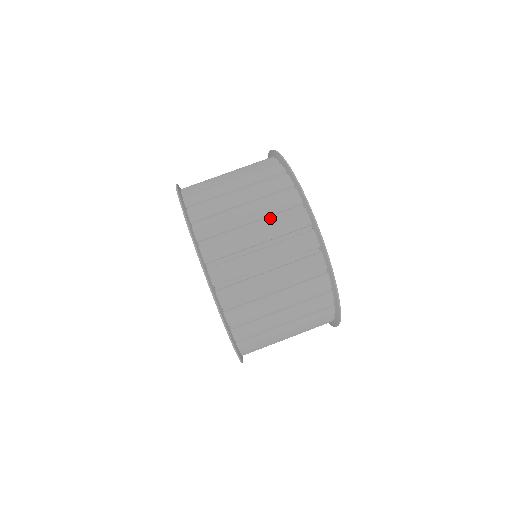
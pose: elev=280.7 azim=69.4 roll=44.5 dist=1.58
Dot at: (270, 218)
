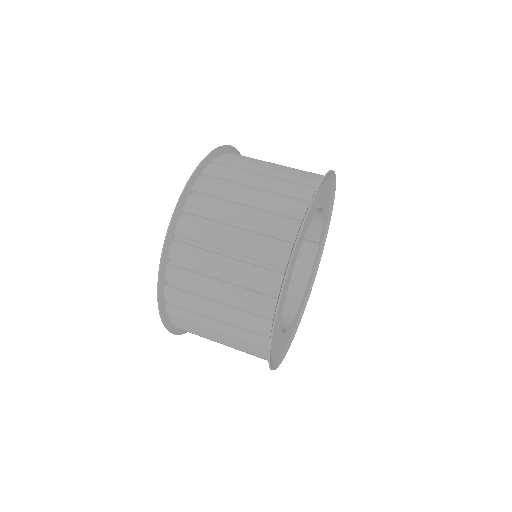
Dot at: (265, 213)
